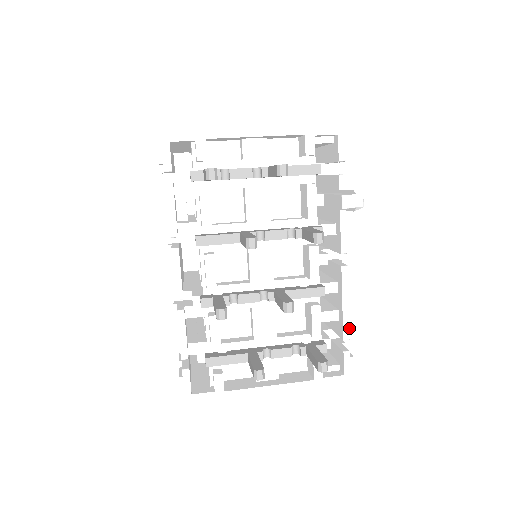
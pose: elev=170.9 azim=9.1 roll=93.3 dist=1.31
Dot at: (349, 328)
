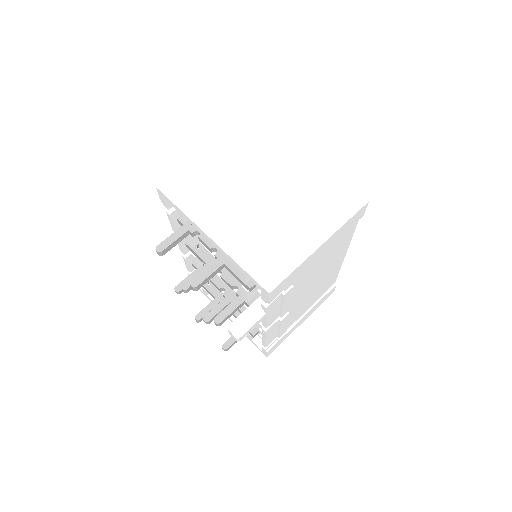
Dot at: (265, 345)
